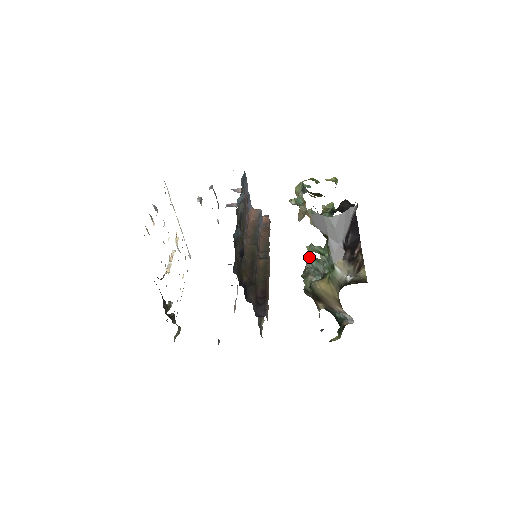
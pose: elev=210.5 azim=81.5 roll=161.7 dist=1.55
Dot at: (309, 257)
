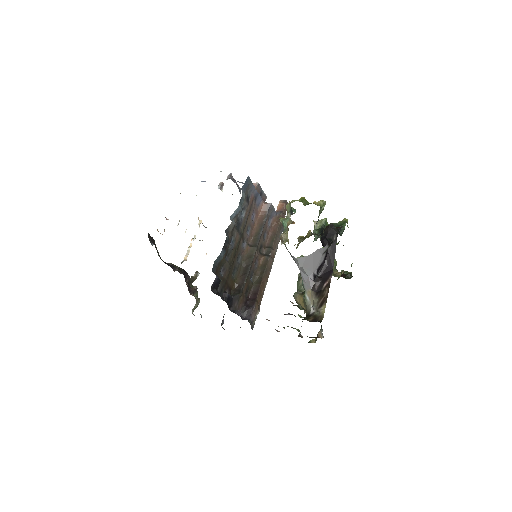
Dot at: occluded
